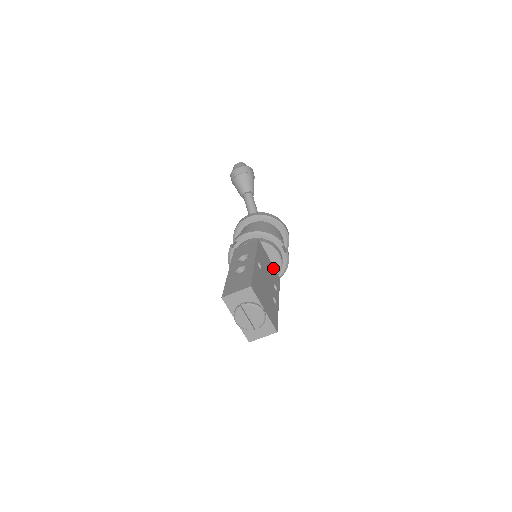
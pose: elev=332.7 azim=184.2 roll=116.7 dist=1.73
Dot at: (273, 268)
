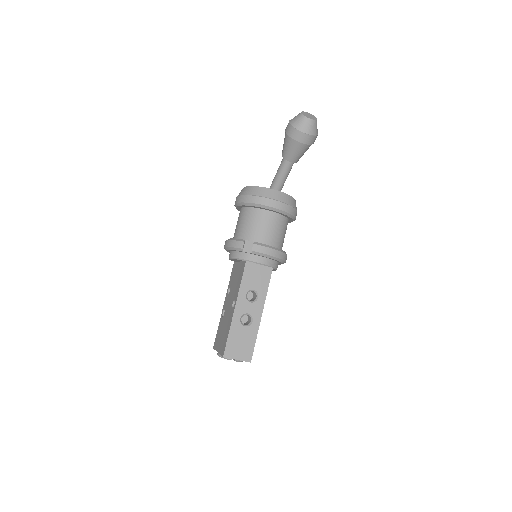
Dot at: occluded
